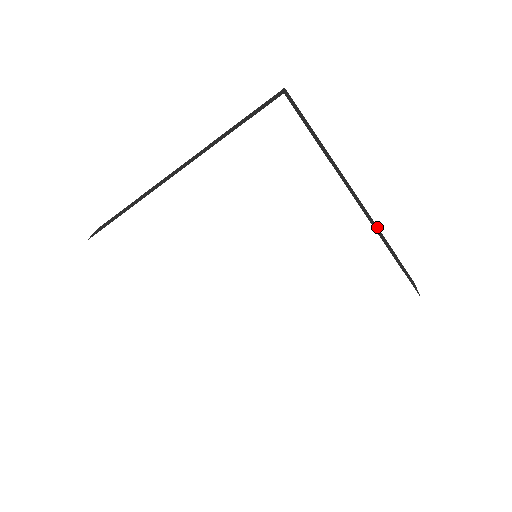
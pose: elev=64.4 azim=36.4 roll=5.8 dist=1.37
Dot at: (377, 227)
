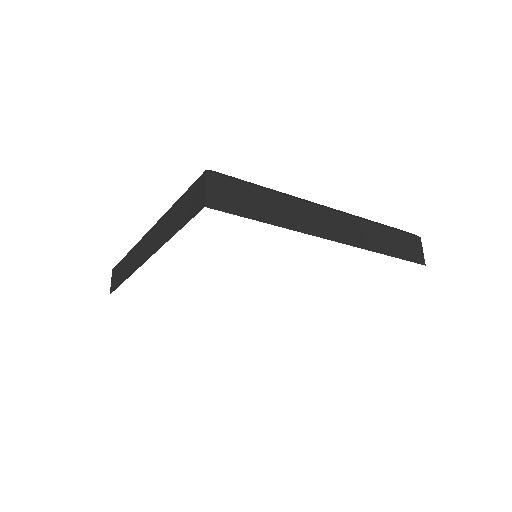
Dot at: (364, 222)
